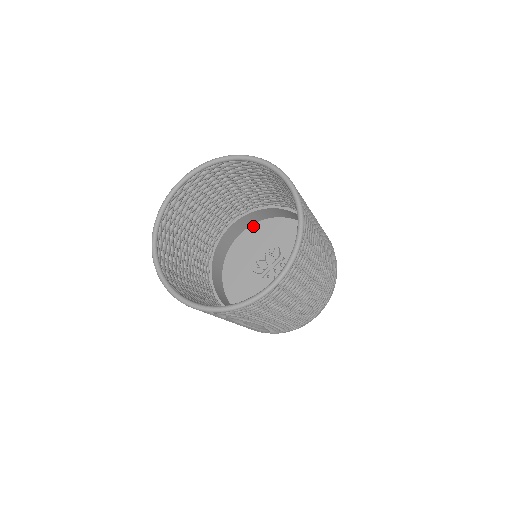
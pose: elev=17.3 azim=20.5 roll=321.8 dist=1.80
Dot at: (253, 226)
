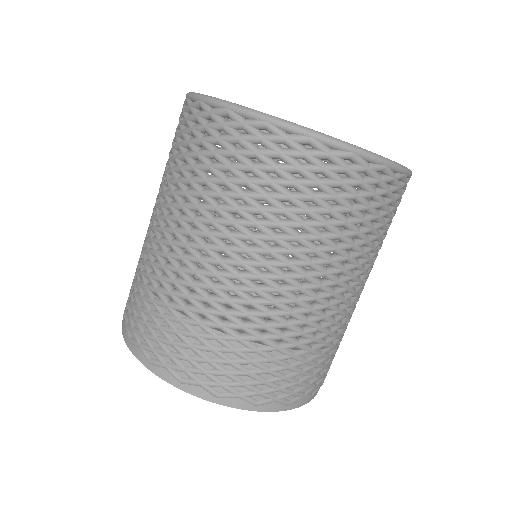
Dot at: occluded
